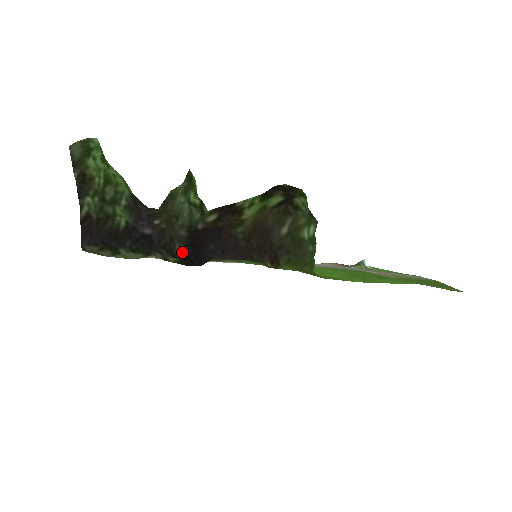
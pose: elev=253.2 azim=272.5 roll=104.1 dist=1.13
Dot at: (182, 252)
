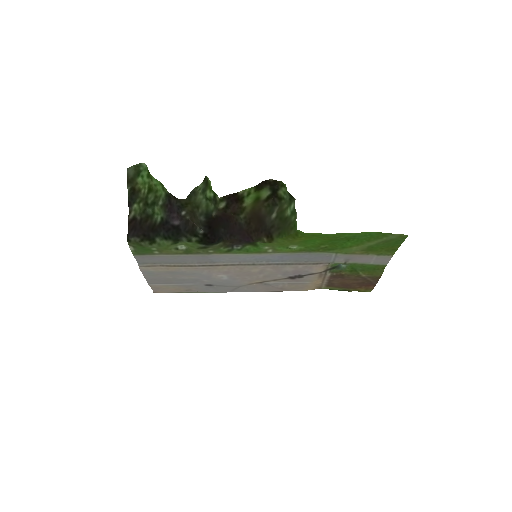
Dot at: (202, 230)
